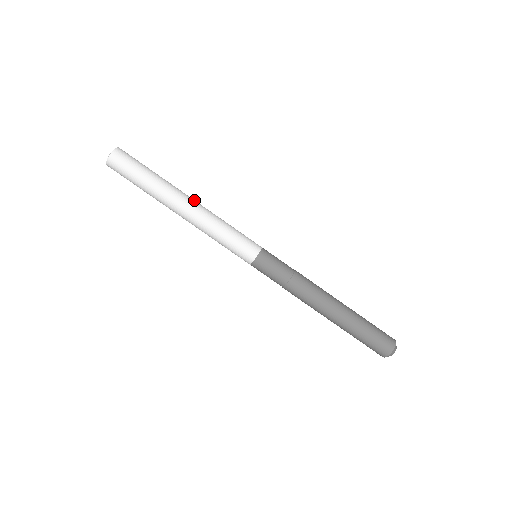
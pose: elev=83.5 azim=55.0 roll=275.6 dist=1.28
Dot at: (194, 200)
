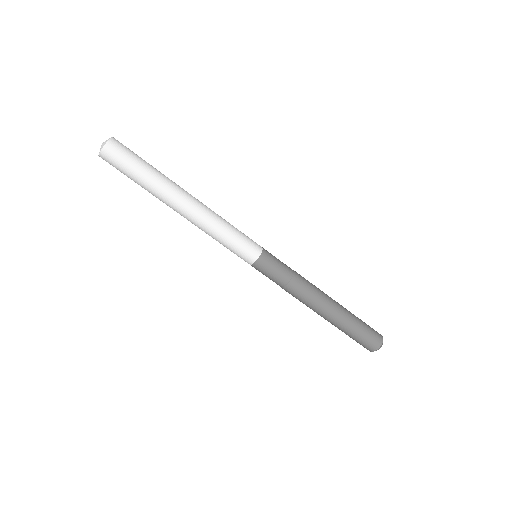
Dot at: (193, 200)
